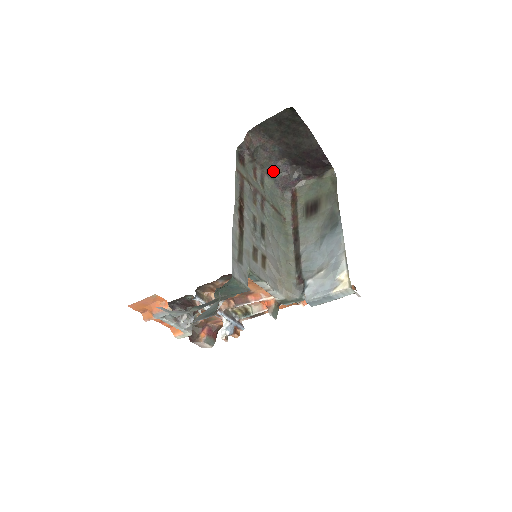
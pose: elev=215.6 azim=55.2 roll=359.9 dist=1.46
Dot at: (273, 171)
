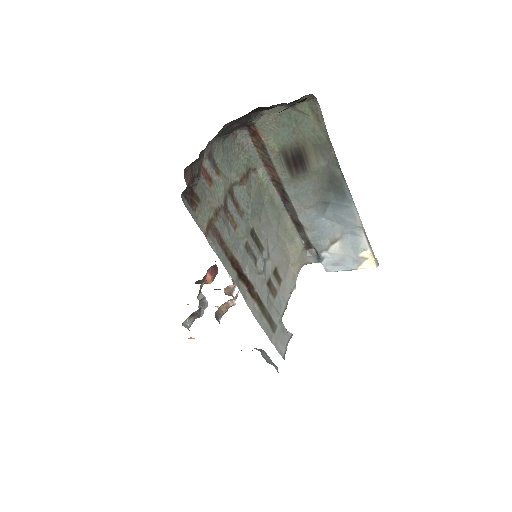
Dot at: (218, 134)
